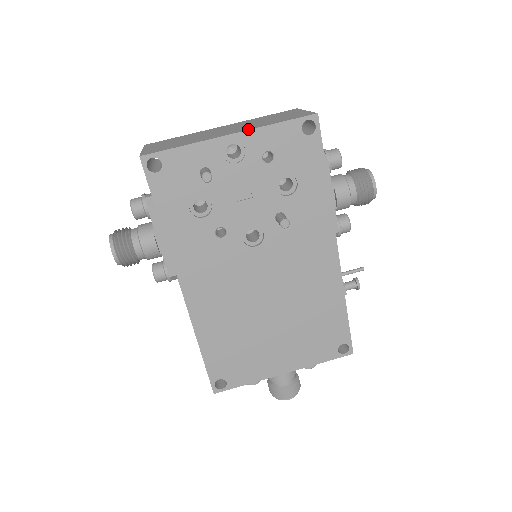
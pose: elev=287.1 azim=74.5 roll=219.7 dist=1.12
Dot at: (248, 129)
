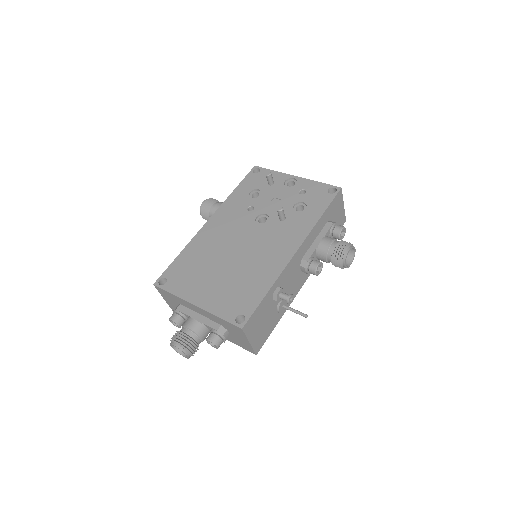
Dot at: (305, 179)
